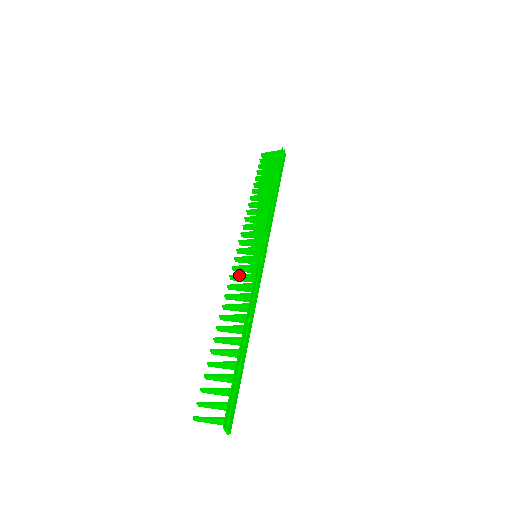
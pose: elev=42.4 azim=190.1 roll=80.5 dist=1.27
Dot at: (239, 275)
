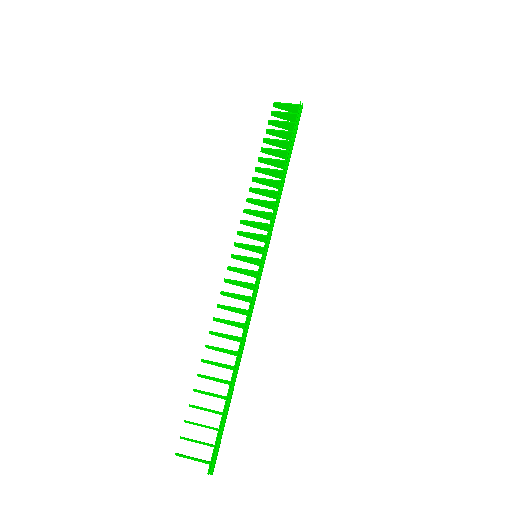
Dot at: (236, 281)
